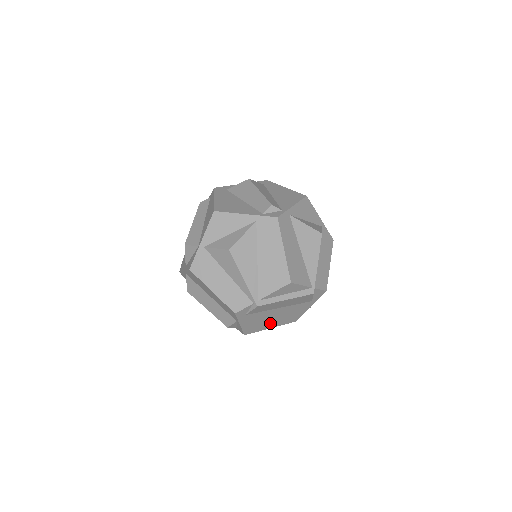
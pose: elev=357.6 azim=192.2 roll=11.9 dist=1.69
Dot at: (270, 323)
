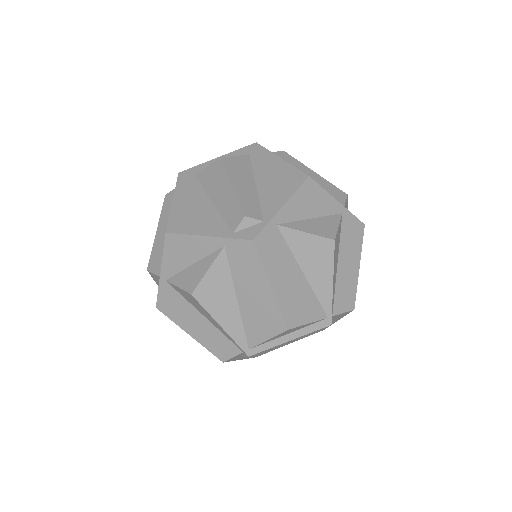
Dot at: (285, 343)
